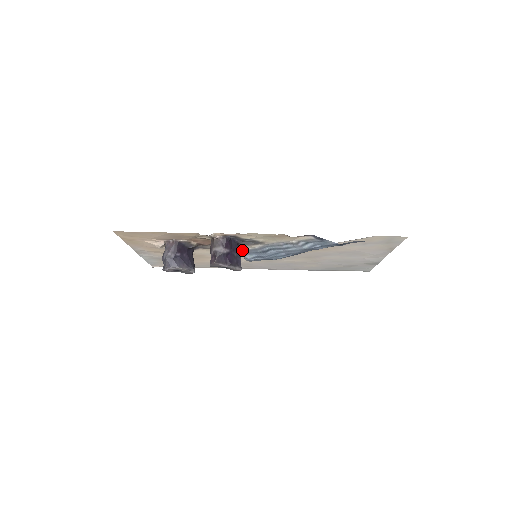
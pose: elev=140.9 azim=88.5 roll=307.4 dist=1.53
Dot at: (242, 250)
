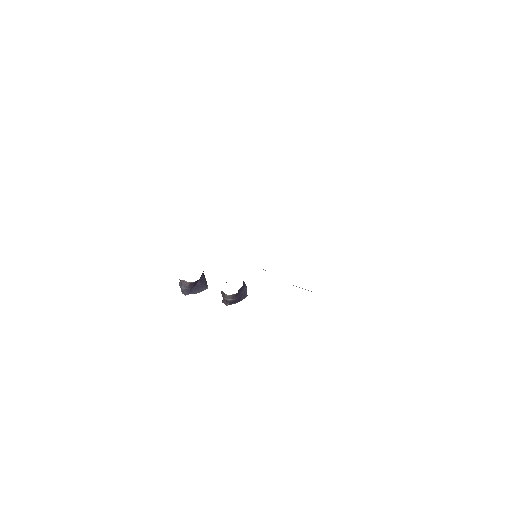
Dot at: occluded
